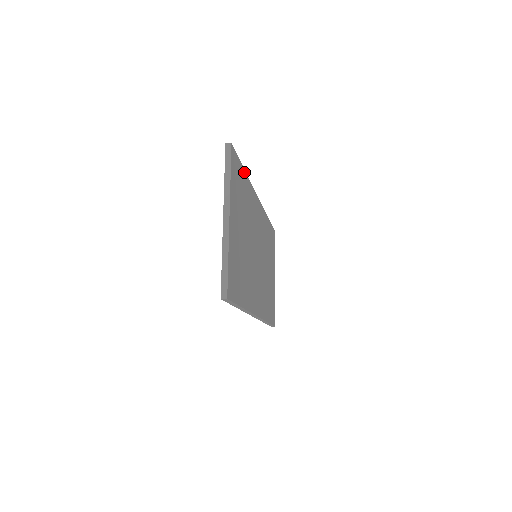
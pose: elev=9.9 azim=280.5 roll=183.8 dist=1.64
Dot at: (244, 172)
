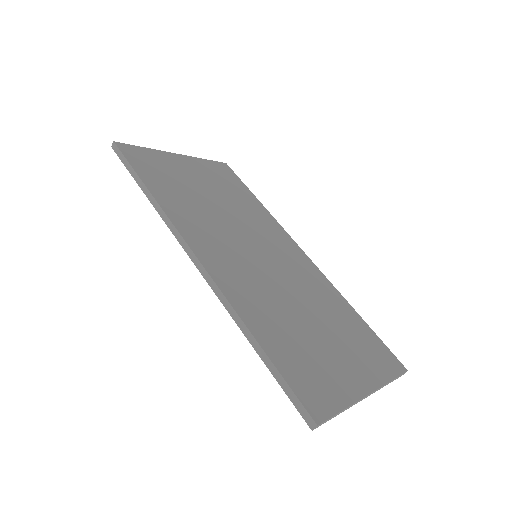
Dot at: (253, 196)
